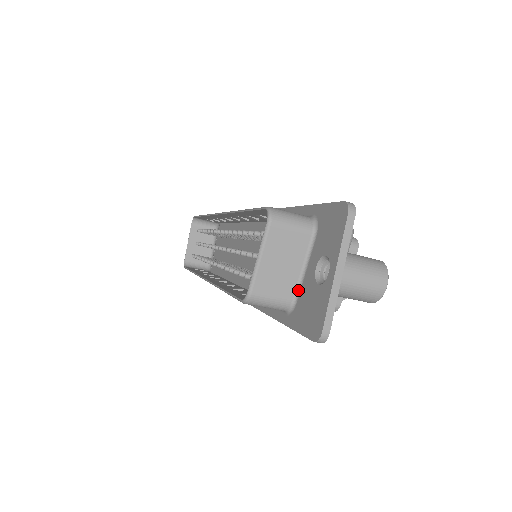
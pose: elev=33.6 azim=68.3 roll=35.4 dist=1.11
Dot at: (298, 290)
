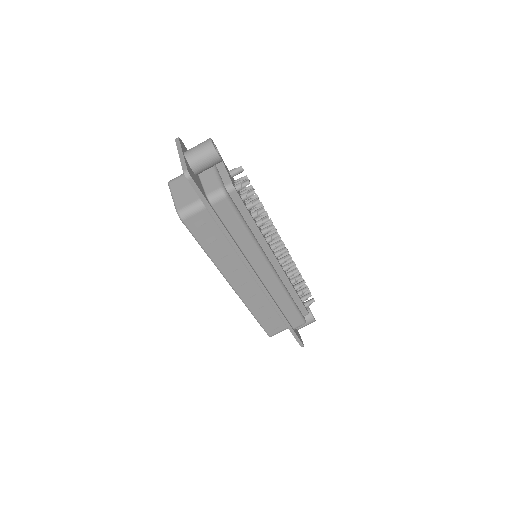
Dot at: occluded
